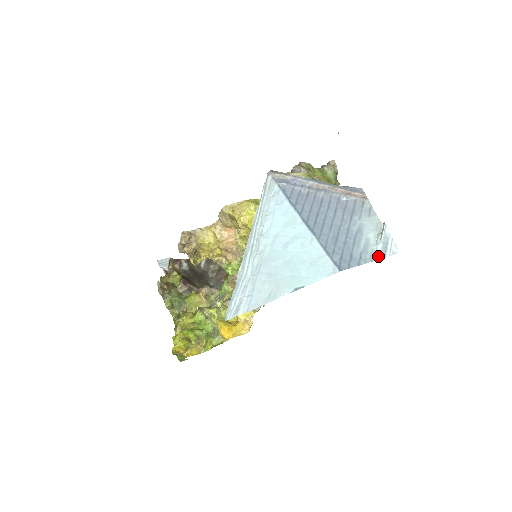
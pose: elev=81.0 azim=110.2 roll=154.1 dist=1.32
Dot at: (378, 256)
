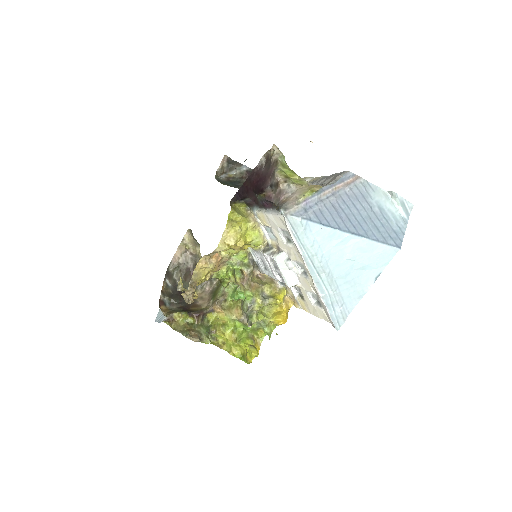
Dot at: (406, 218)
